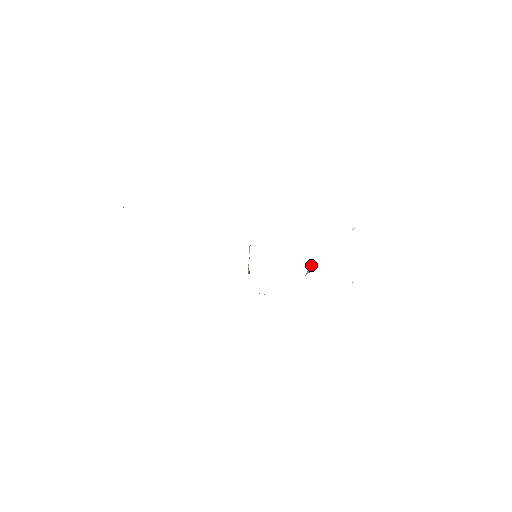
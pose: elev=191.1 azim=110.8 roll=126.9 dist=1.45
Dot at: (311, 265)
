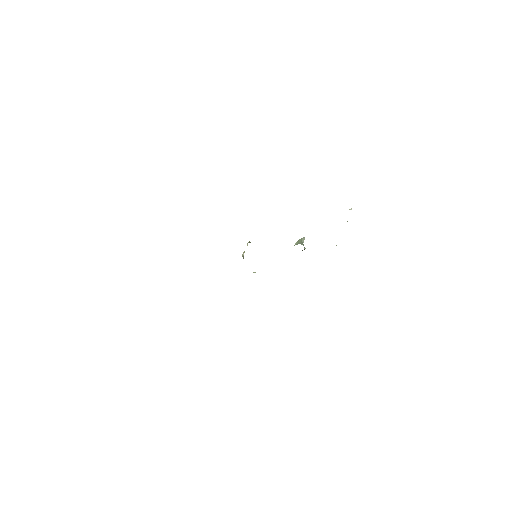
Dot at: (302, 238)
